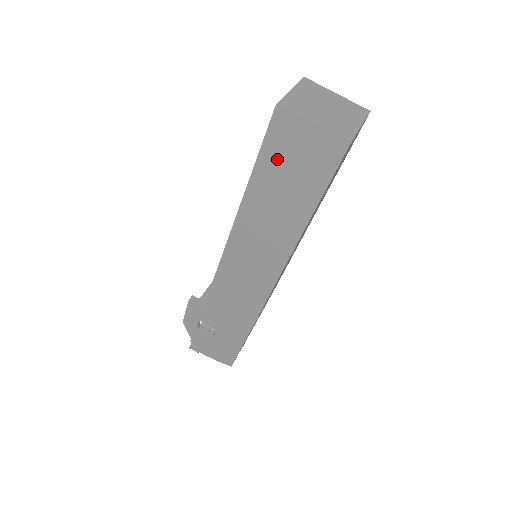
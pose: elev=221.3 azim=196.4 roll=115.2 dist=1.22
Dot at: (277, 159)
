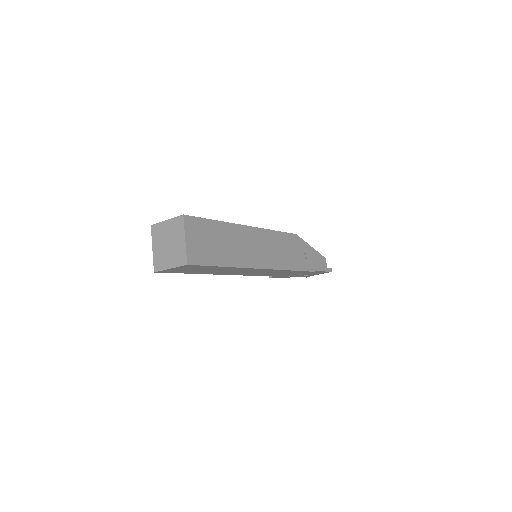
Dot at: occluded
